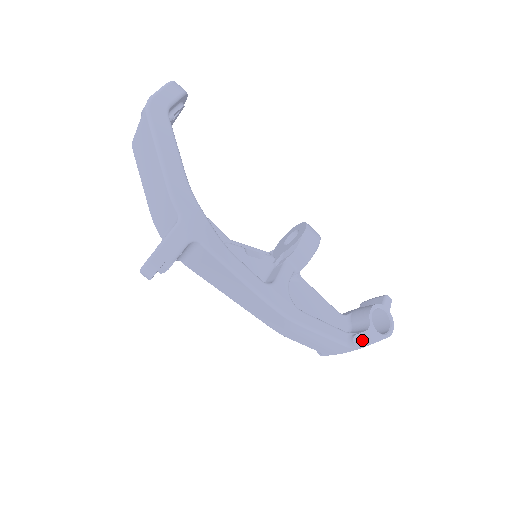
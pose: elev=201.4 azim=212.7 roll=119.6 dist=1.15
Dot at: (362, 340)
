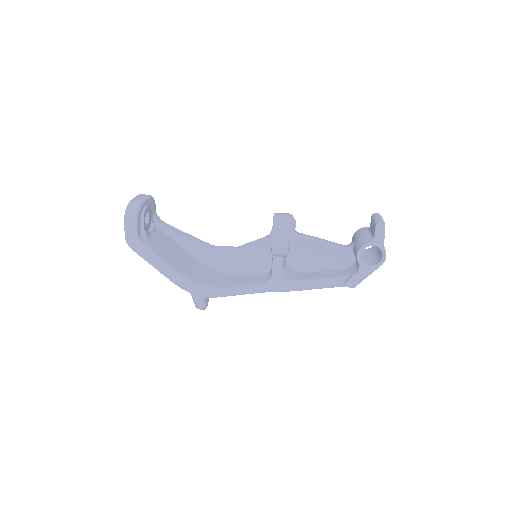
Dot at: (355, 281)
